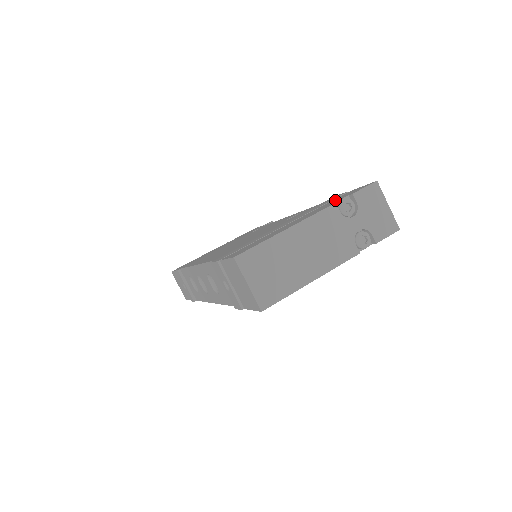
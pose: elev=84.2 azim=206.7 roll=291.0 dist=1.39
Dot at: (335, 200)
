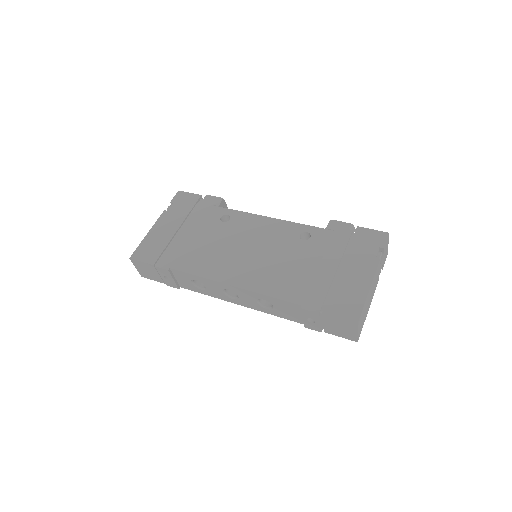
Dot at: (364, 245)
